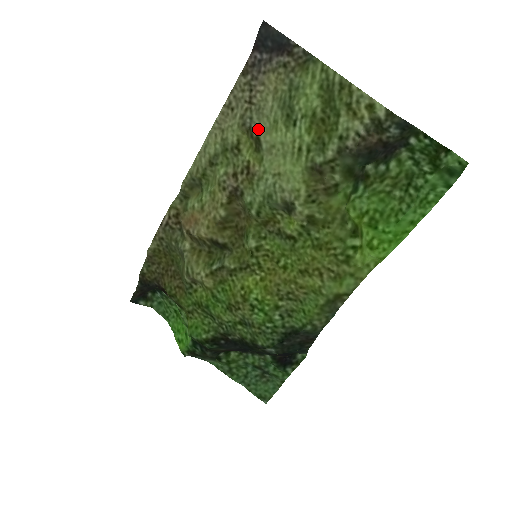
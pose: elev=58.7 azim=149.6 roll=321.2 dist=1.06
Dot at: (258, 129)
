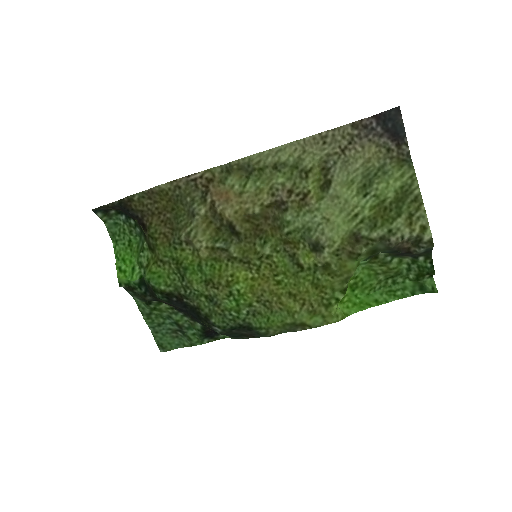
Dot at: (335, 175)
